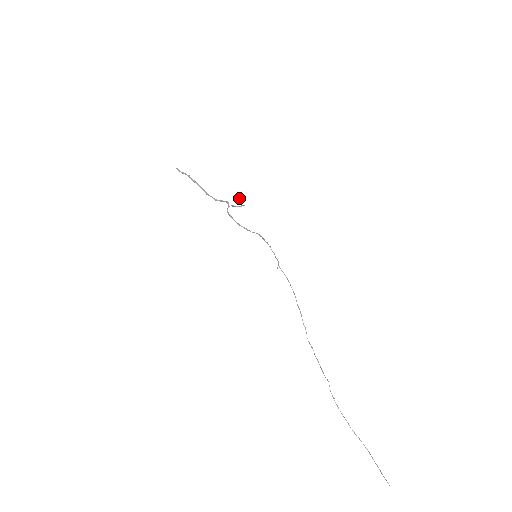
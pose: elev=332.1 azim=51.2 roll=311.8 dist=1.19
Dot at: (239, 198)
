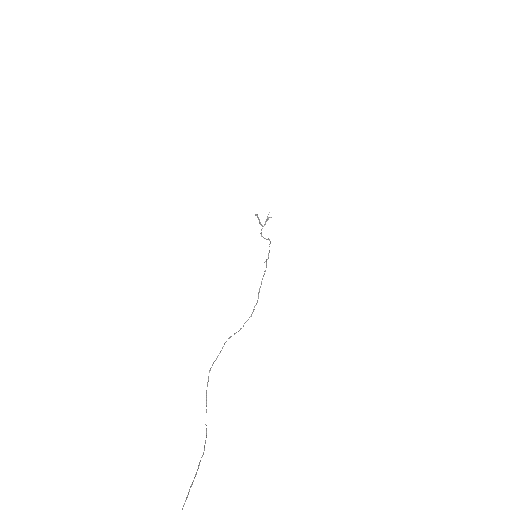
Dot at: (269, 212)
